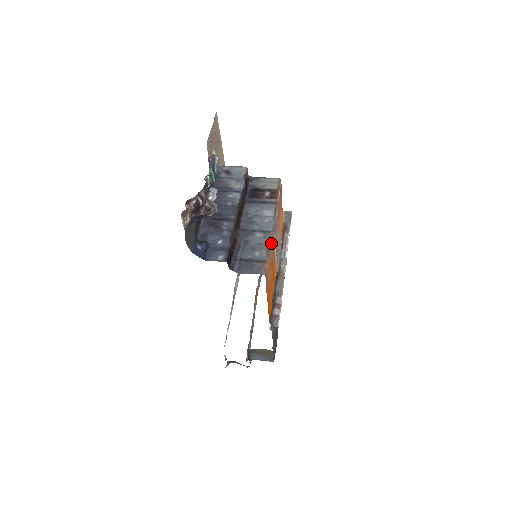
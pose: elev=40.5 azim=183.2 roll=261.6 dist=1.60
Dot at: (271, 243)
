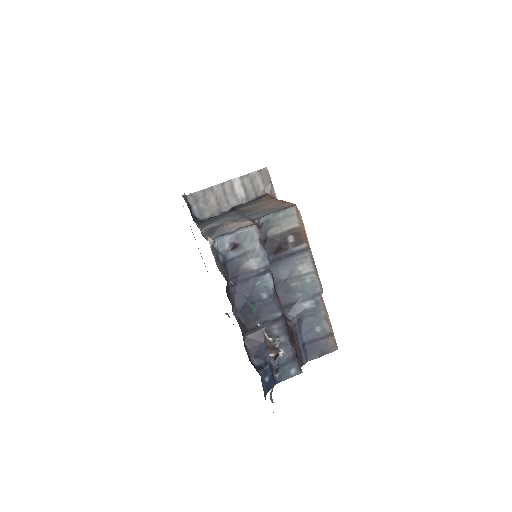
Dot at: occluded
